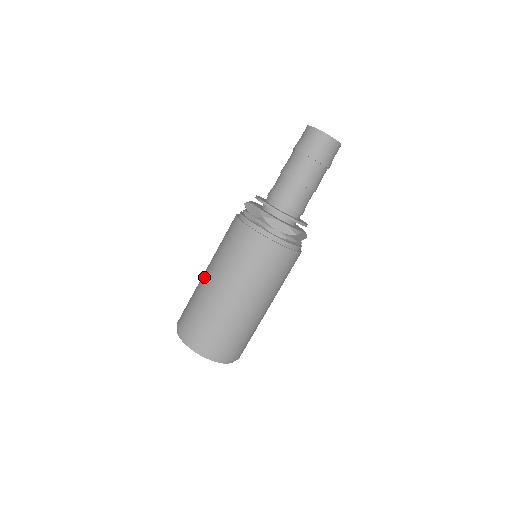
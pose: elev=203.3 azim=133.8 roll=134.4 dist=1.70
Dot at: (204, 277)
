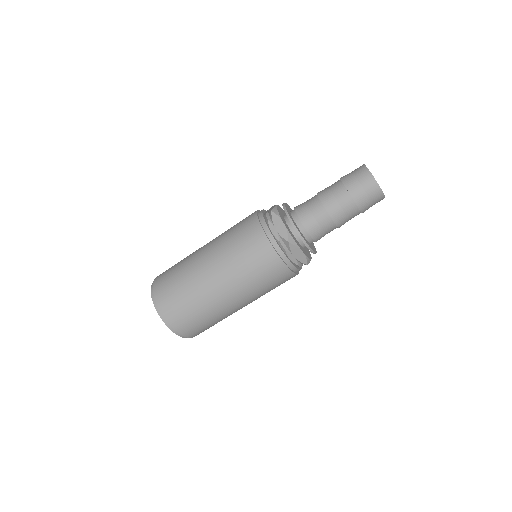
Dot at: occluded
